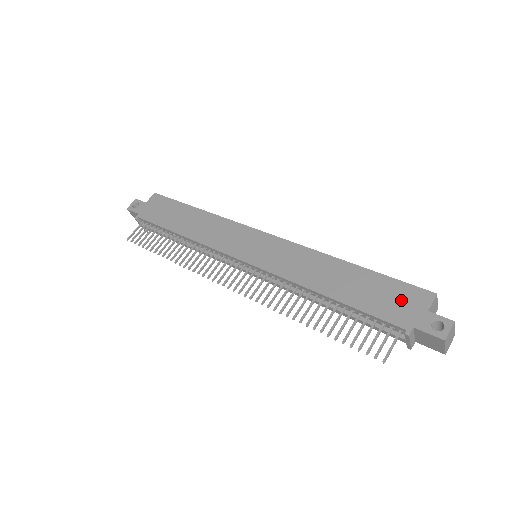
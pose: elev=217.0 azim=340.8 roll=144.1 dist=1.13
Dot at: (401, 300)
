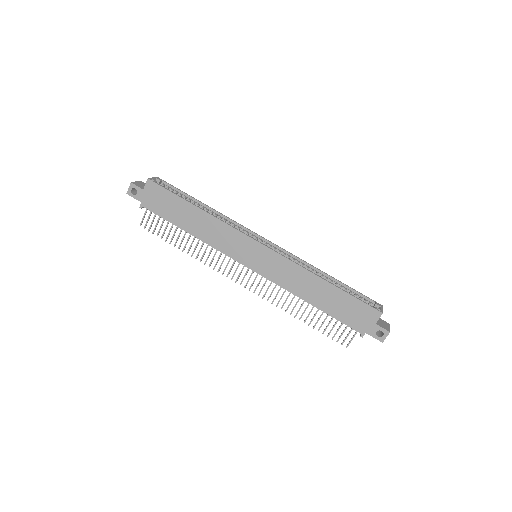
Dot at: (360, 315)
